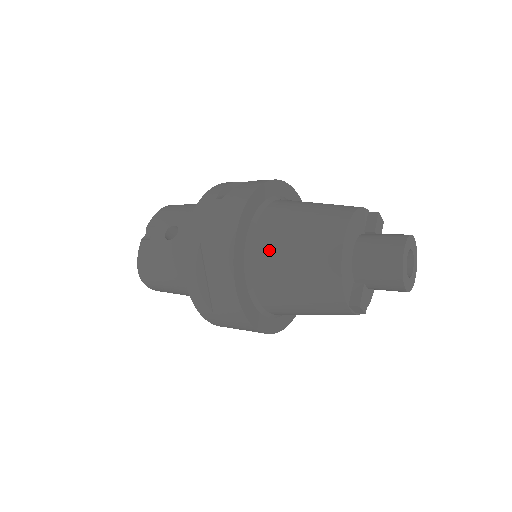
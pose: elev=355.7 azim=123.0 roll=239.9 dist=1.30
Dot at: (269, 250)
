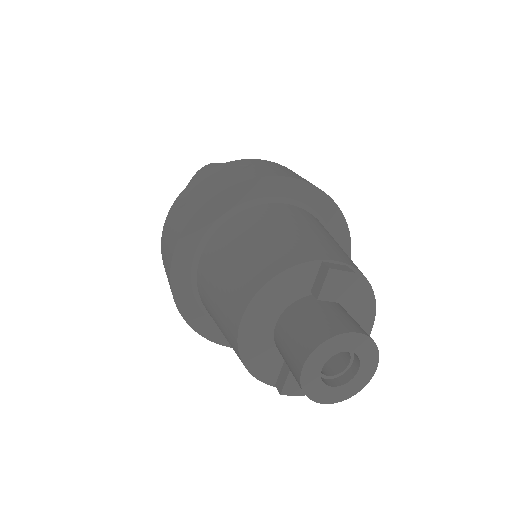
Dot at: (204, 294)
